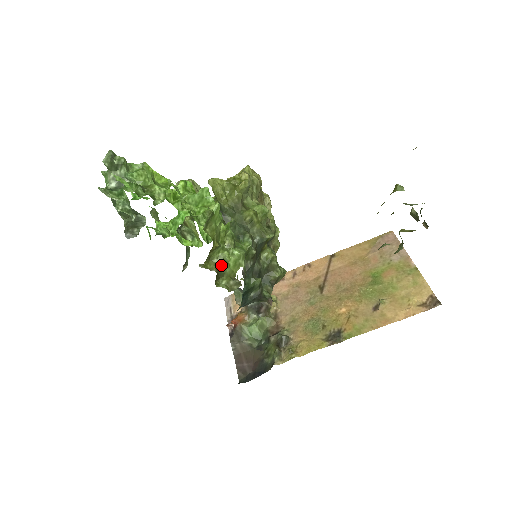
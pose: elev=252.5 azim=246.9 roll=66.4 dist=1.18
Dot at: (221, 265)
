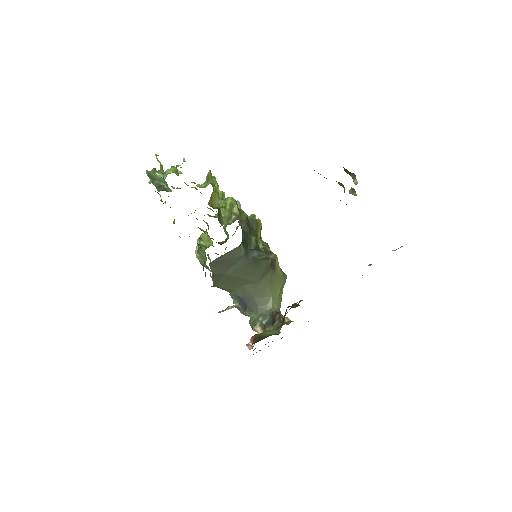
Dot at: (222, 213)
